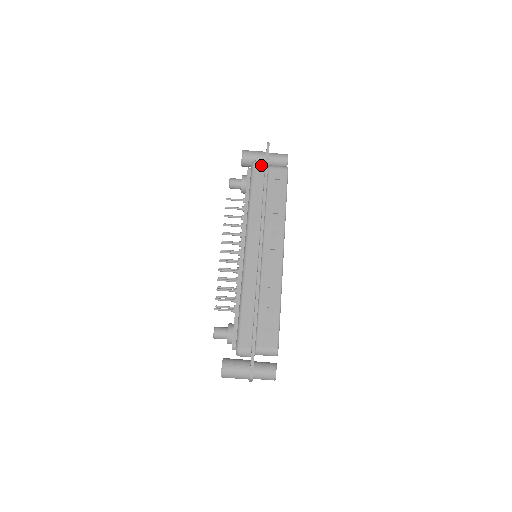
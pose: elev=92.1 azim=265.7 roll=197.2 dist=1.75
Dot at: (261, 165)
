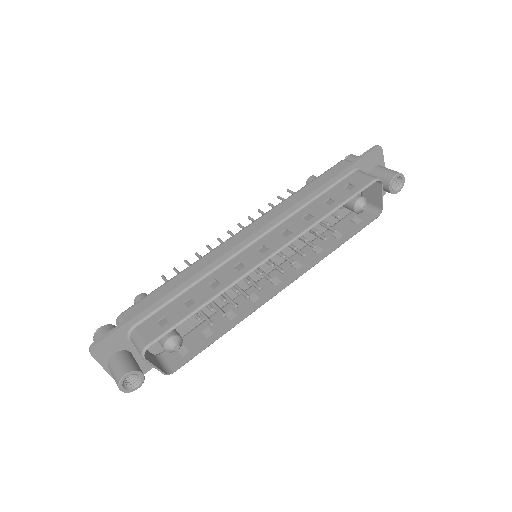
Dot at: occluded
